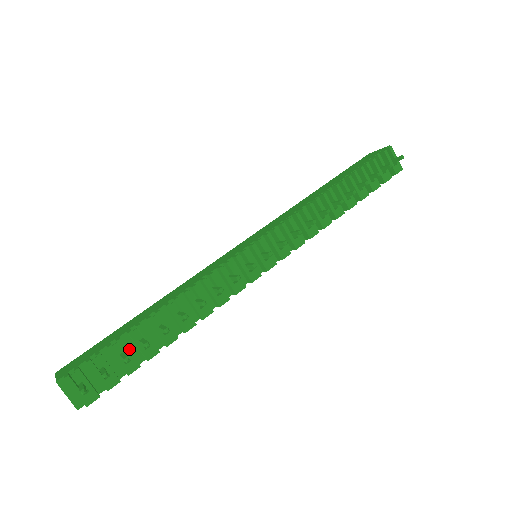
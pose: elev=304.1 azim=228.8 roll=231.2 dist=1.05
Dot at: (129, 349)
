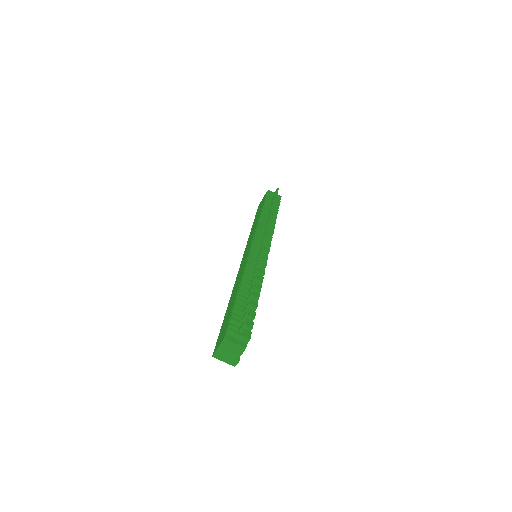
Dot at: occluded
